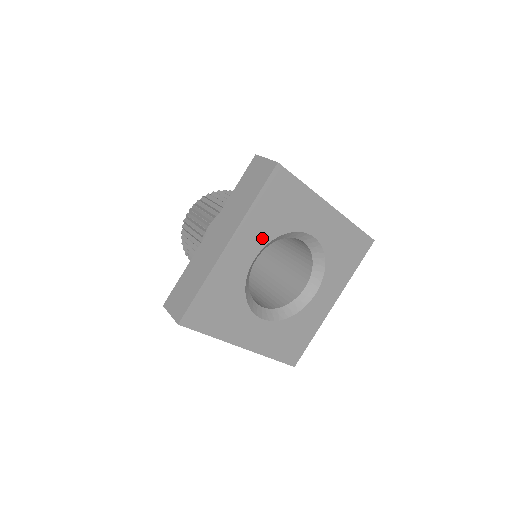
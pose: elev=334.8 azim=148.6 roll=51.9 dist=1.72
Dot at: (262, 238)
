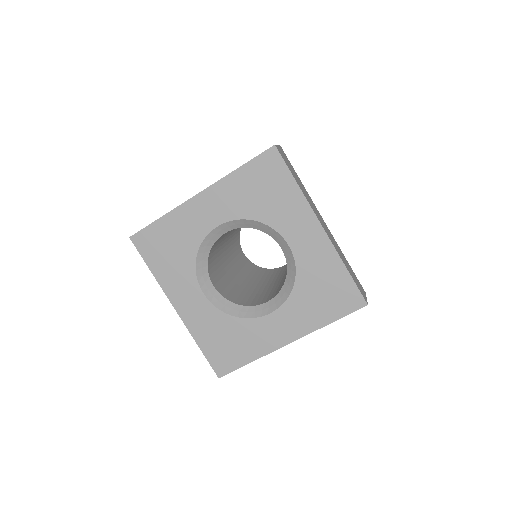
Dot at: (233, 210)
